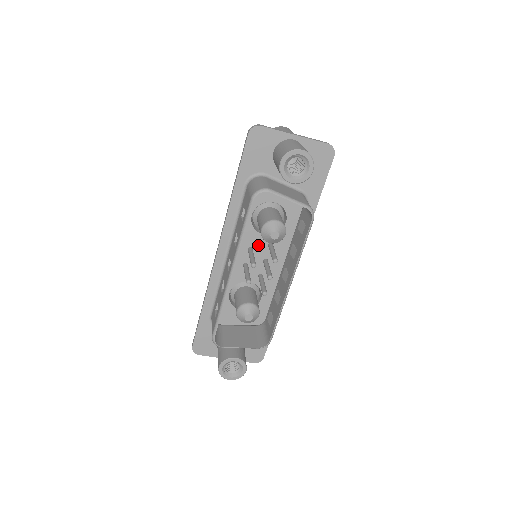
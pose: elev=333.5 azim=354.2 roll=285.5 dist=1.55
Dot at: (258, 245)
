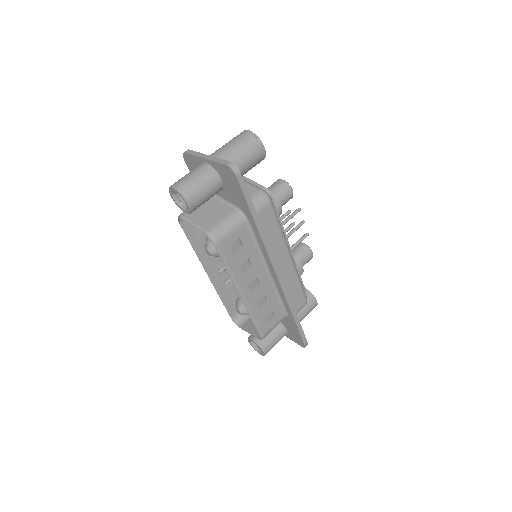
Dot at: occluded
